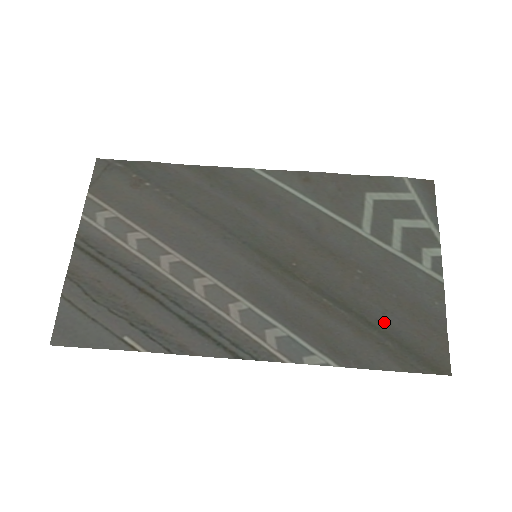
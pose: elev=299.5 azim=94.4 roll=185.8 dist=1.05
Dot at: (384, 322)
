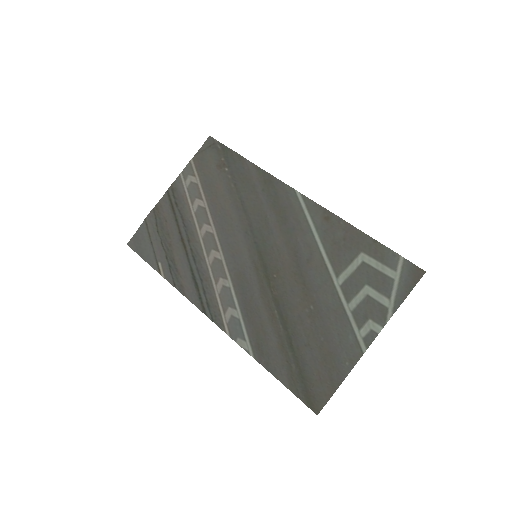
Dot at: (301, 351)
